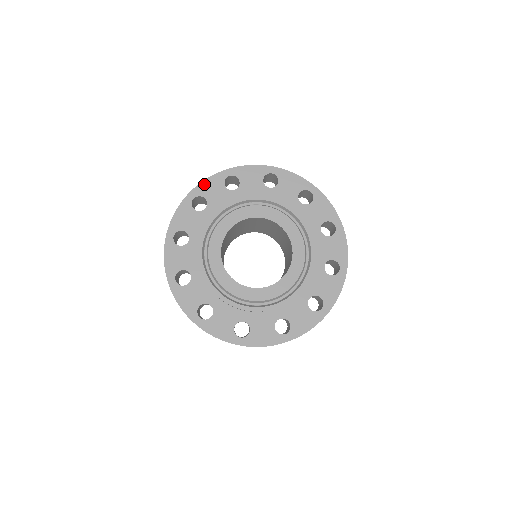
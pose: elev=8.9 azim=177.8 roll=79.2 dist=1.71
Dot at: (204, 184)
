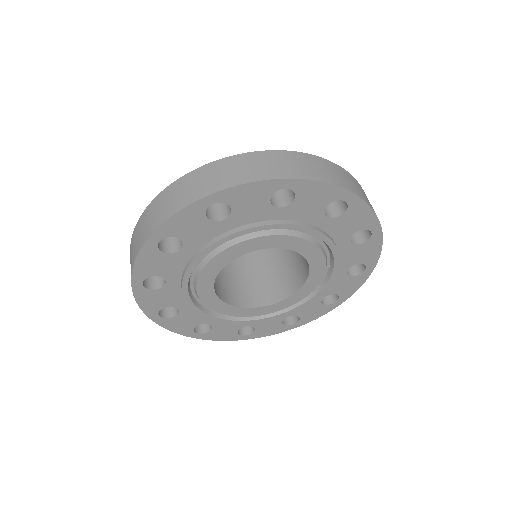
Dot at: (172, 222)
